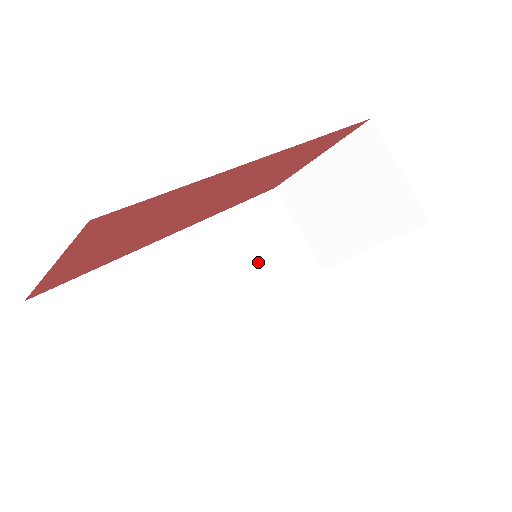
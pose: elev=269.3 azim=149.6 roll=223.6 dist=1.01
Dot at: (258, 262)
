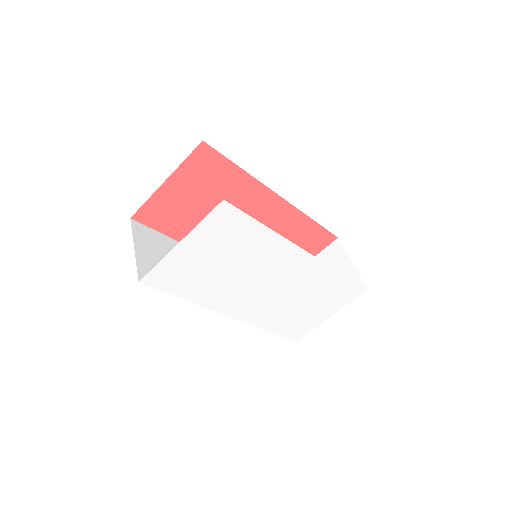
Dot at: occluded
